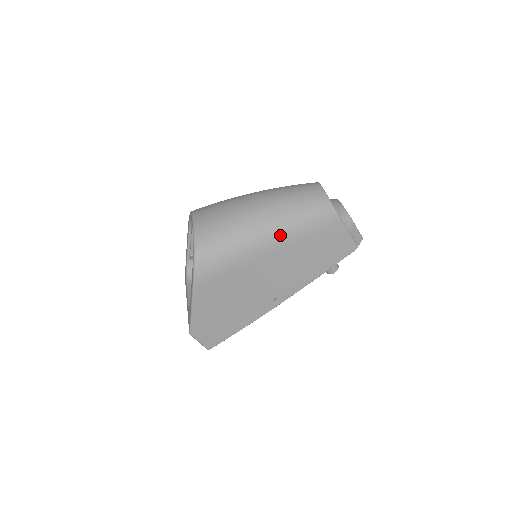
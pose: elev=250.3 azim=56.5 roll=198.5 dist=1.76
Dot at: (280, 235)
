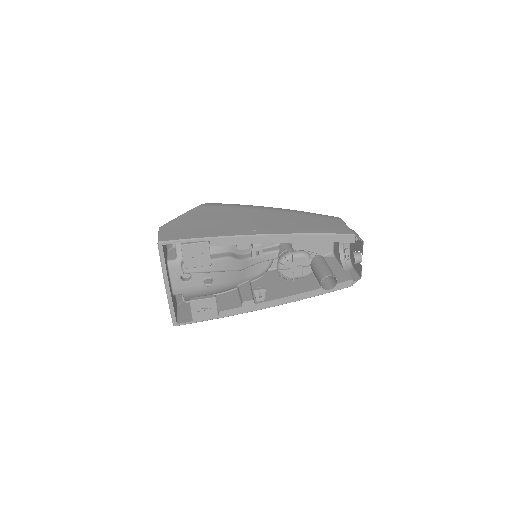
Dot at: (285, 209)
